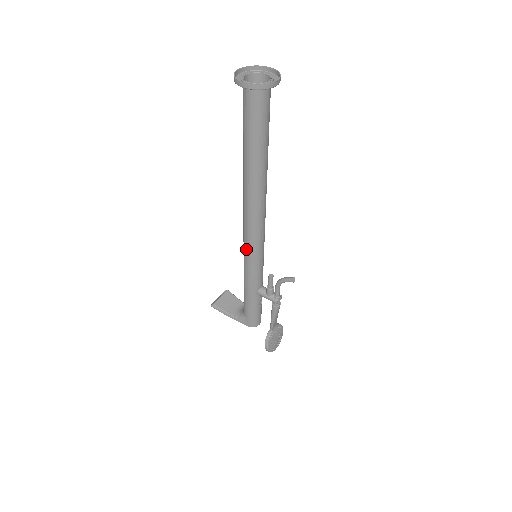
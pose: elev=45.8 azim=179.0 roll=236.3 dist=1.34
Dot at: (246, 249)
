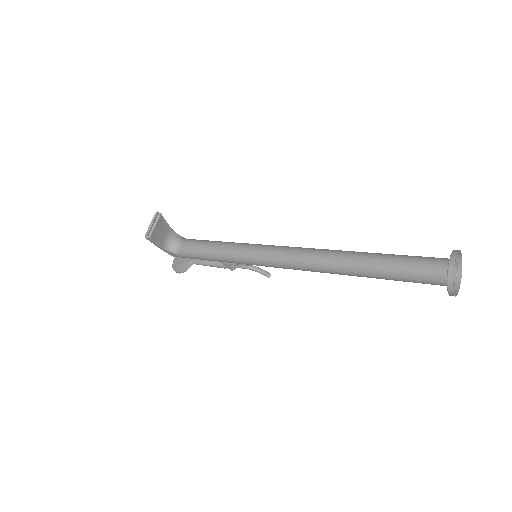
Dot at: (263, 264)
